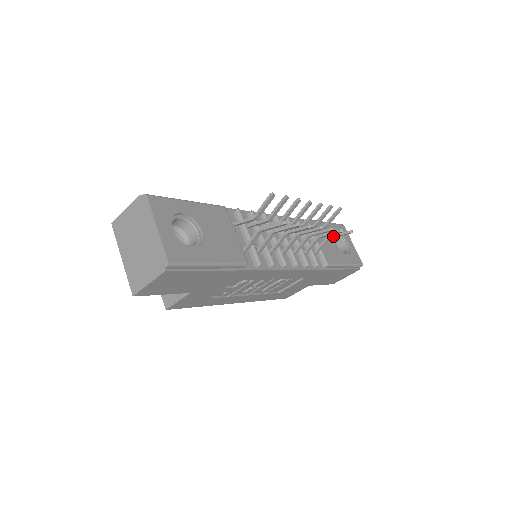
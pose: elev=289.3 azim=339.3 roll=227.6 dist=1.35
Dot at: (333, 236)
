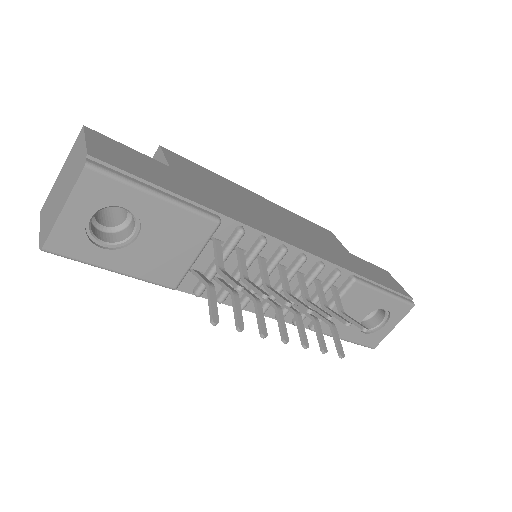
Dot at: (332, 332)
